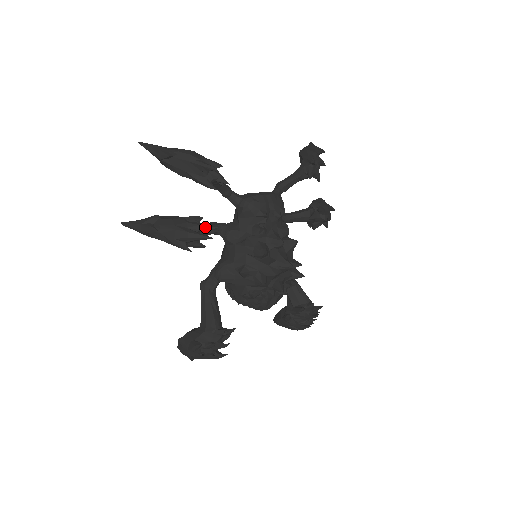
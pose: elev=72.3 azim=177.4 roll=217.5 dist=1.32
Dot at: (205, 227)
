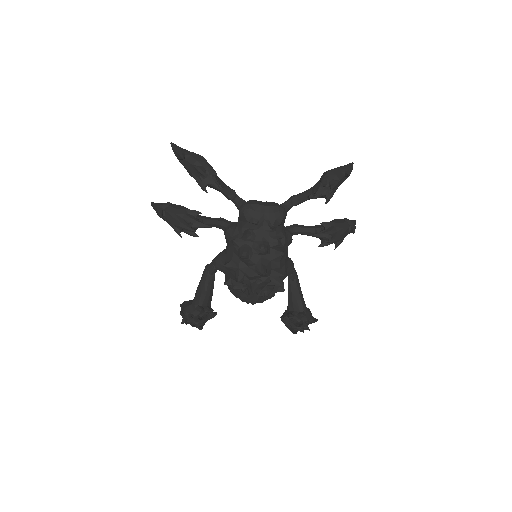
Dot at: (195, 221)
